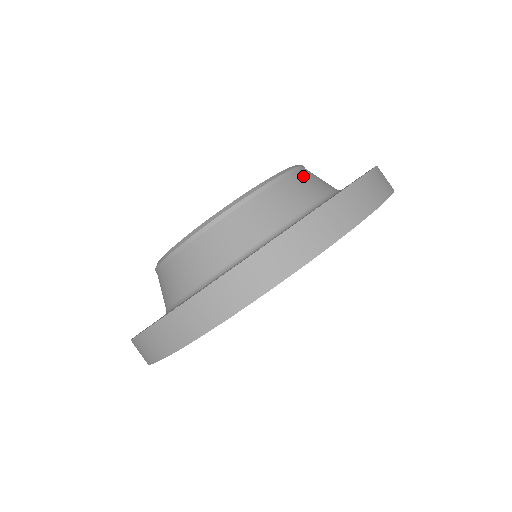
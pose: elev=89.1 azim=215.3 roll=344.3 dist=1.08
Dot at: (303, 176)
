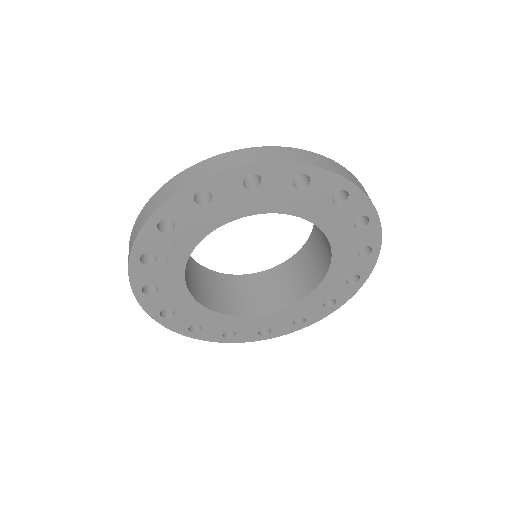
Dot at: occluded
